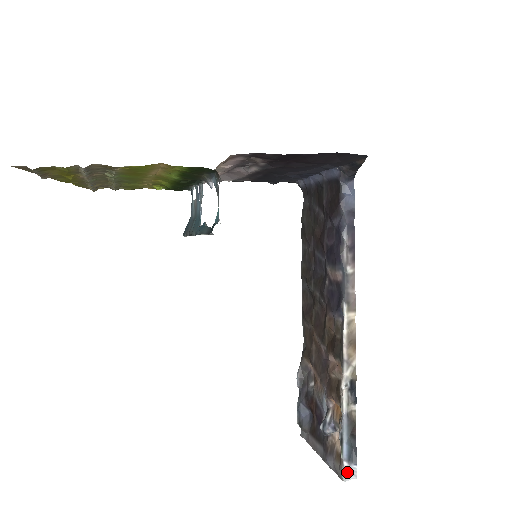
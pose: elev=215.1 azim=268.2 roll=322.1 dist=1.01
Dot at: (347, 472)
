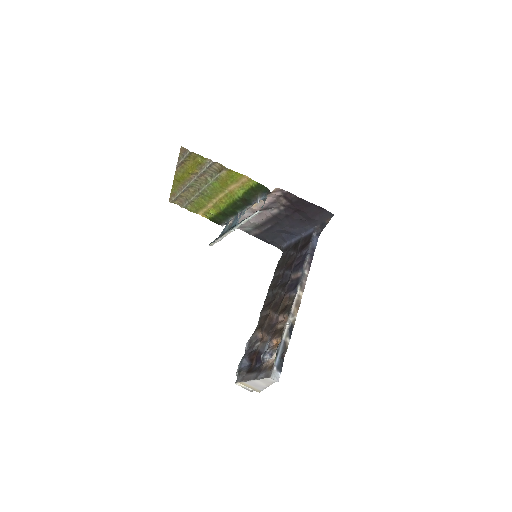
Dot at: (274, 374)
